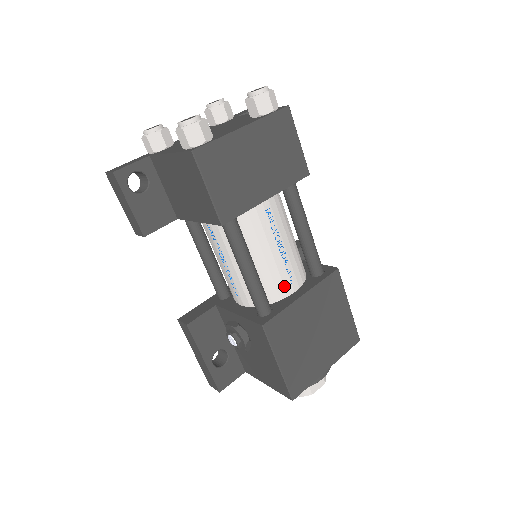
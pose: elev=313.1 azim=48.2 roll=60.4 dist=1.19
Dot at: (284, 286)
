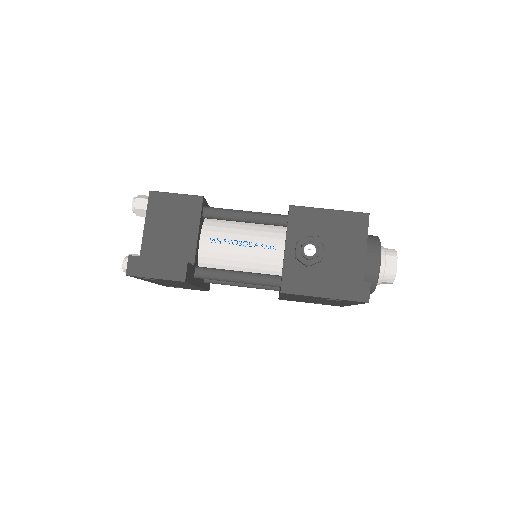
Dot at: occluded
